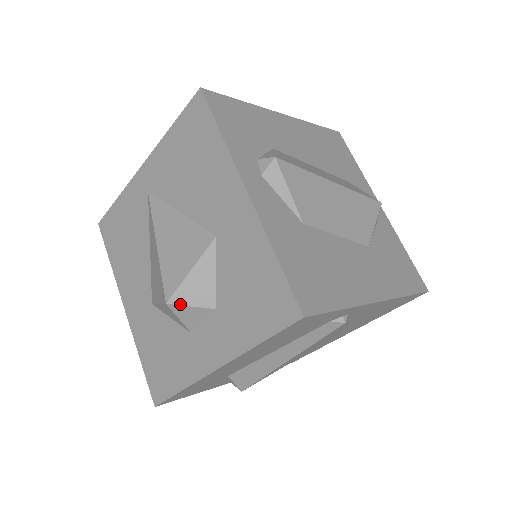
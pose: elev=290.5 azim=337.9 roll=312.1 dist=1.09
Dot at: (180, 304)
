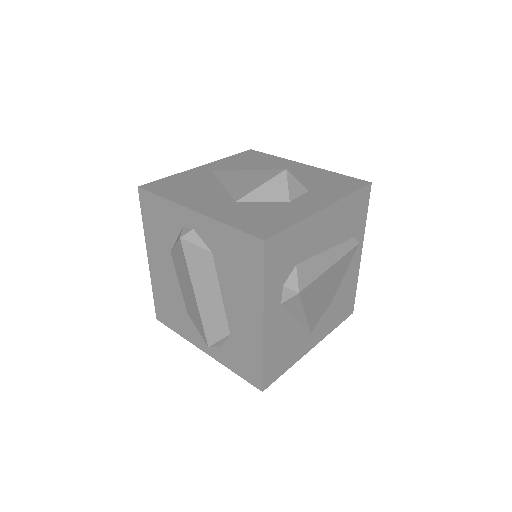
Dot at: (292, 175)
